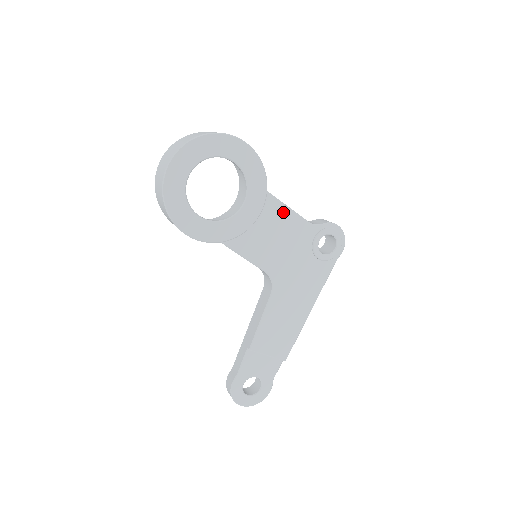
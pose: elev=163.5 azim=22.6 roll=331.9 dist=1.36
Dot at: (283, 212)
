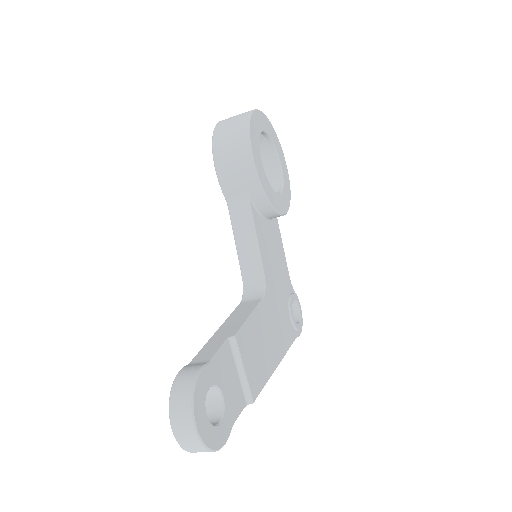
Dot at: (281, 246)
